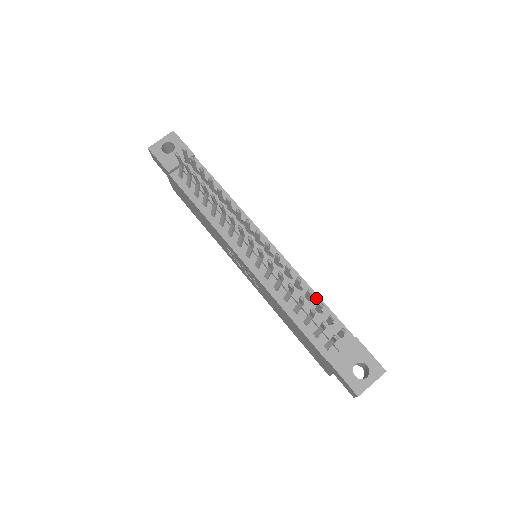
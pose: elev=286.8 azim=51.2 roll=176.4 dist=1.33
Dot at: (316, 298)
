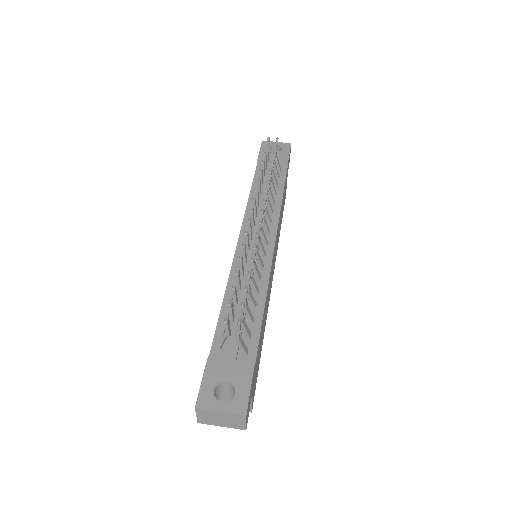
Dot at: (260, 309)
